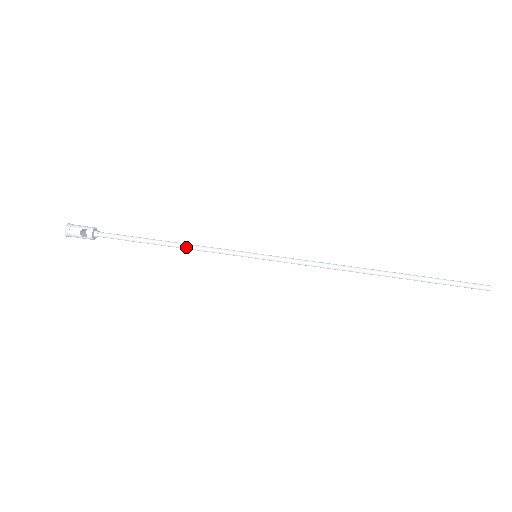
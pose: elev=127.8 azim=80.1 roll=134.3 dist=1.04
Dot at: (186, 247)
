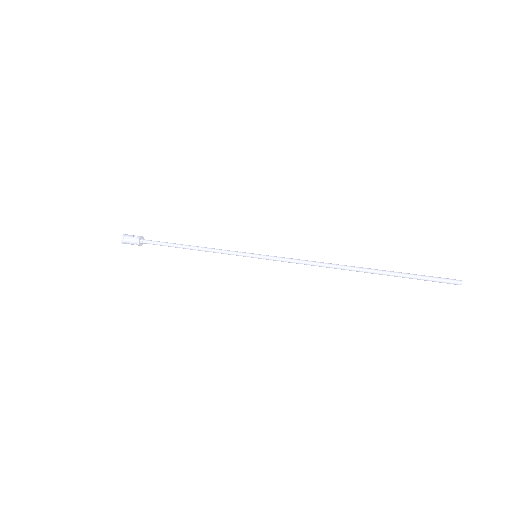
Dot at: (205, 247)
